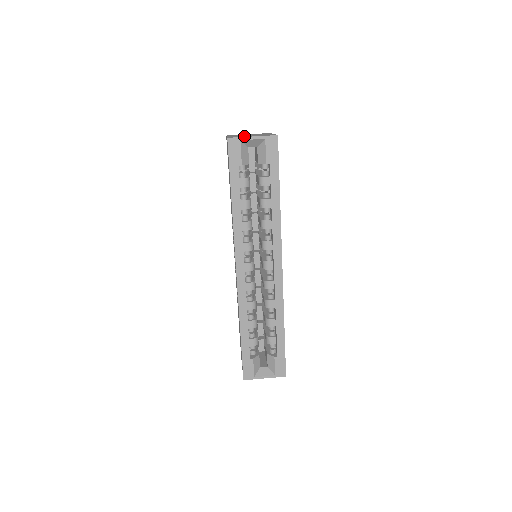
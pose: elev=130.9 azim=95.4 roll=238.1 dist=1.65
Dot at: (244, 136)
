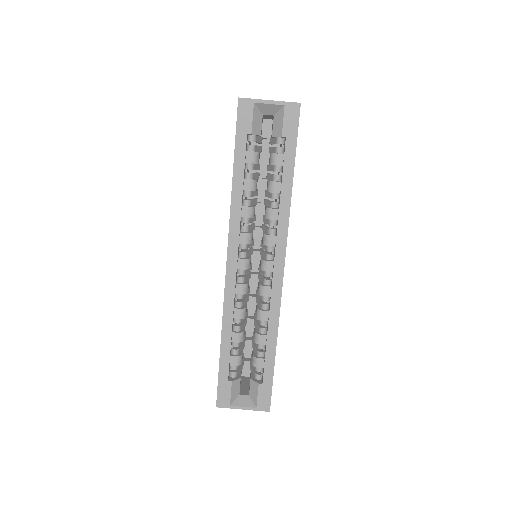
Dot at: occluded
